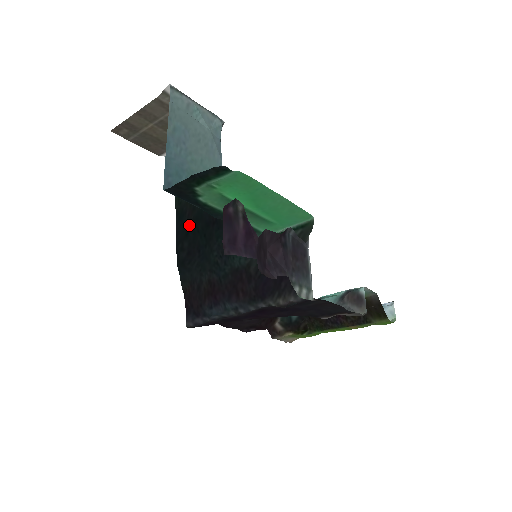
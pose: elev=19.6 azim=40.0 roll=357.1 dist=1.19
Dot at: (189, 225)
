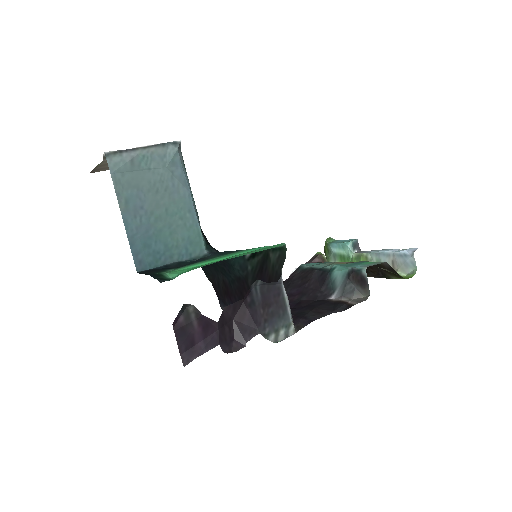
Dot at: occluded
